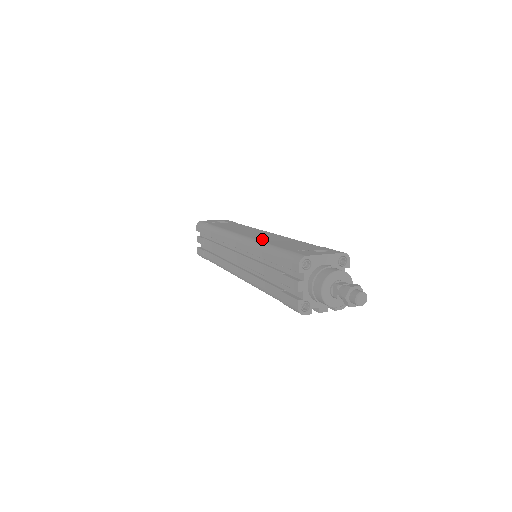
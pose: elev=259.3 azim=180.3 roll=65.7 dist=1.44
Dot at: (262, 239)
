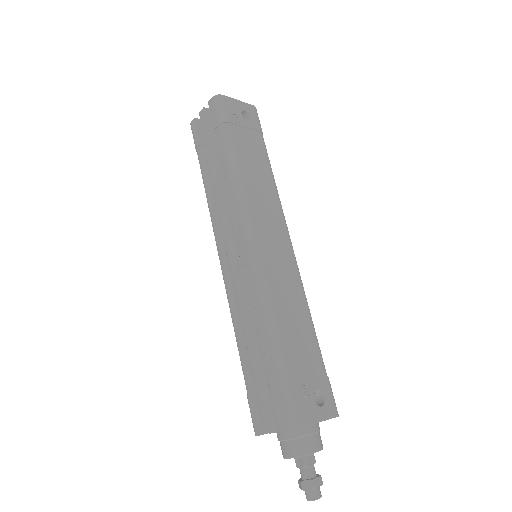
Dot at: (276, 293)
